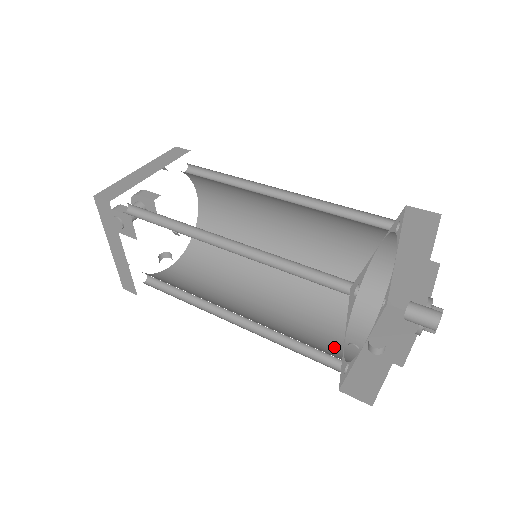
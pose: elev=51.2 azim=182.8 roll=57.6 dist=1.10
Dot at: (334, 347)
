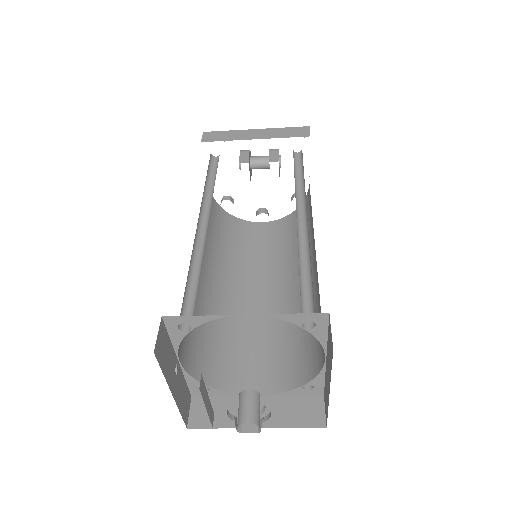
Dot at: (232, 371)
